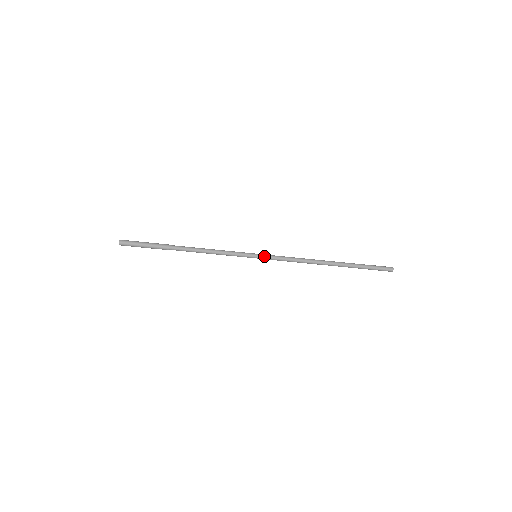
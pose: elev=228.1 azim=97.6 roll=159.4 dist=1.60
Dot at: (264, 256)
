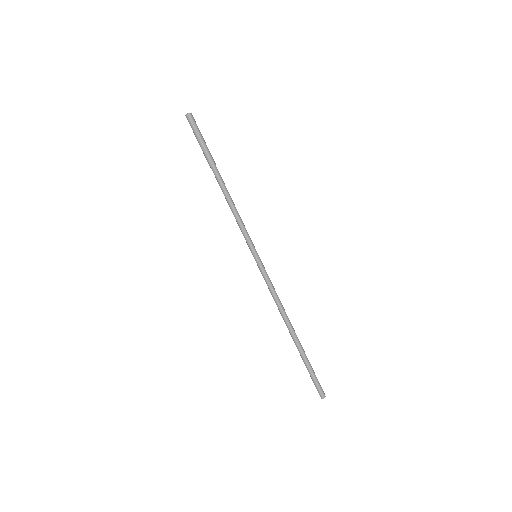
Dot at: (262, 263)
